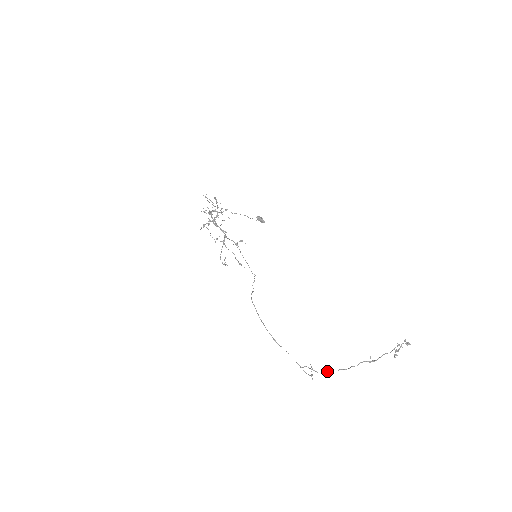
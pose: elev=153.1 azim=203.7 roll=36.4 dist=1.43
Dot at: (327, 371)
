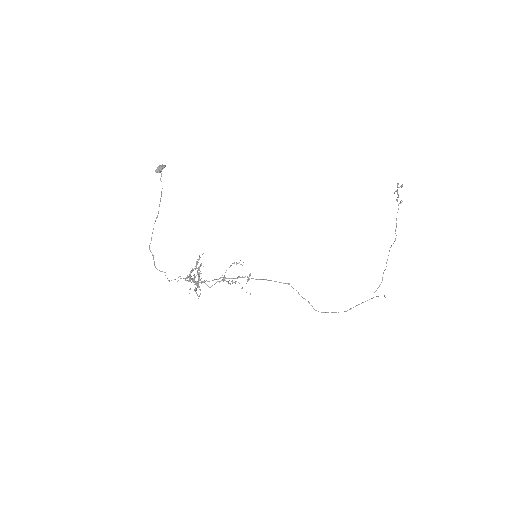
Dot at: occluded
